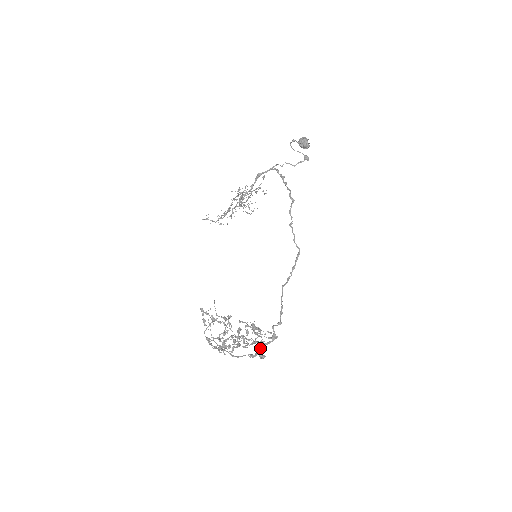
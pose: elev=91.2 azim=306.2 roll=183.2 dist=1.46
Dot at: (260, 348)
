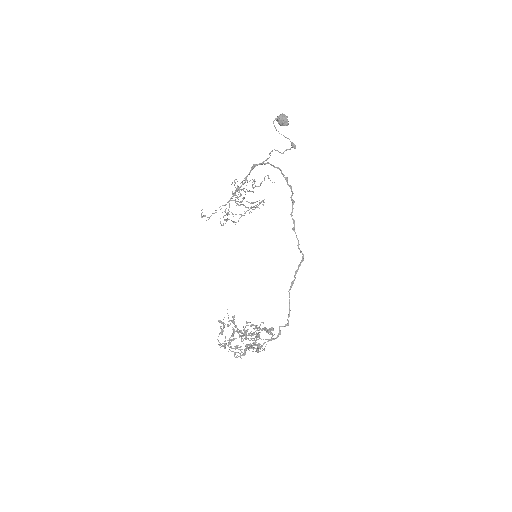
Dot at: (264, 343)
